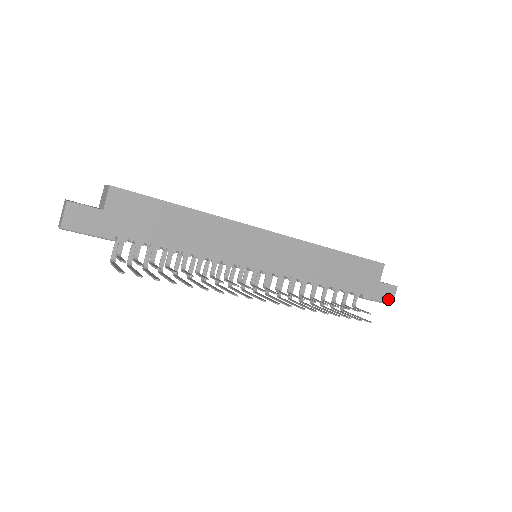
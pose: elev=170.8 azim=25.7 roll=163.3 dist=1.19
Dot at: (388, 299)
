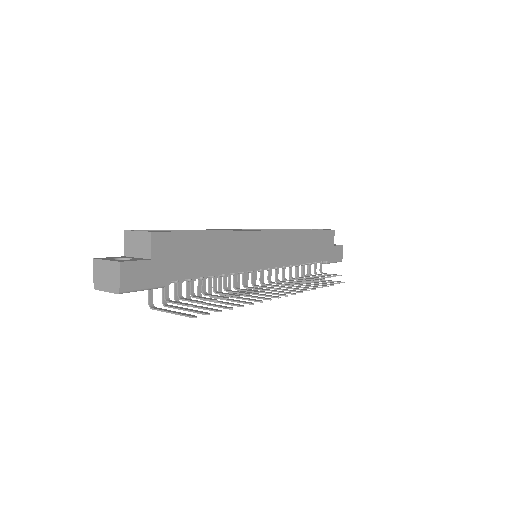
Dot at: (340, 258)
